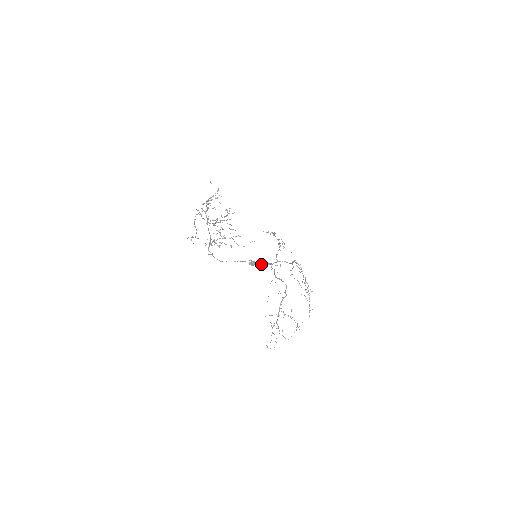
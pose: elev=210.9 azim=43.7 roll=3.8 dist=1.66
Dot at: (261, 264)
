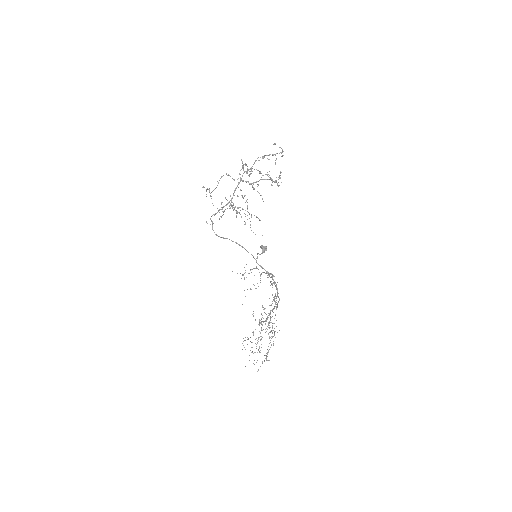
Dot at: (260, 265)
